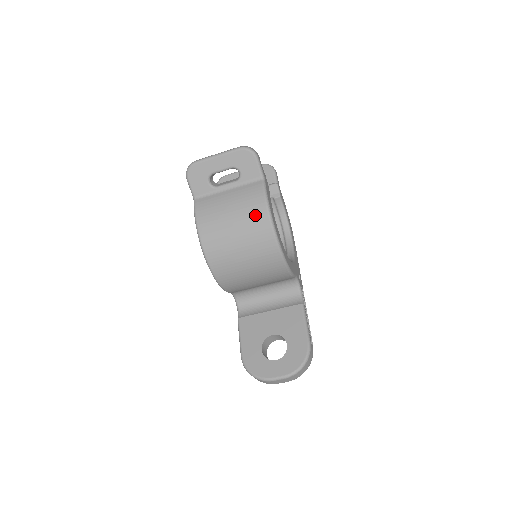
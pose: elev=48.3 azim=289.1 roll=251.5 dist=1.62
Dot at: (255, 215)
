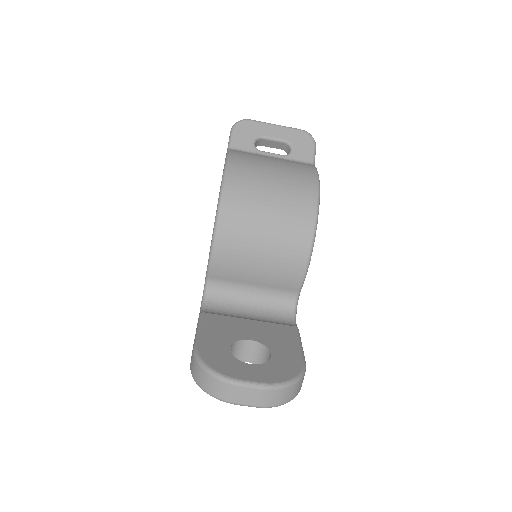
Dot at: (302, 177)
